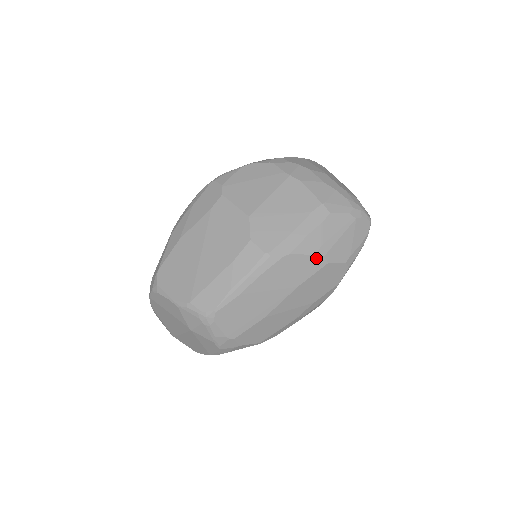
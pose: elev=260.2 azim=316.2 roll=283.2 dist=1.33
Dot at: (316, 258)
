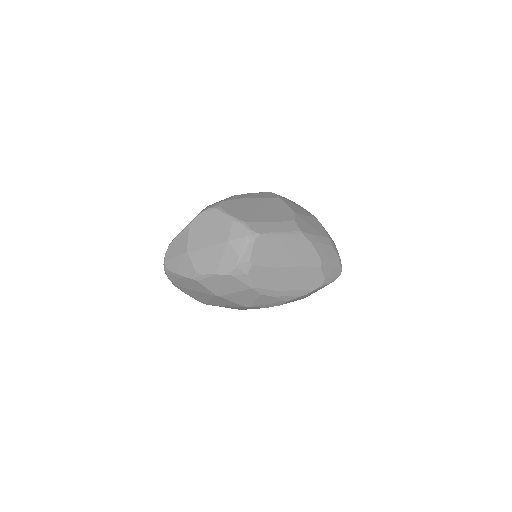
Dot at: (318, 258)
